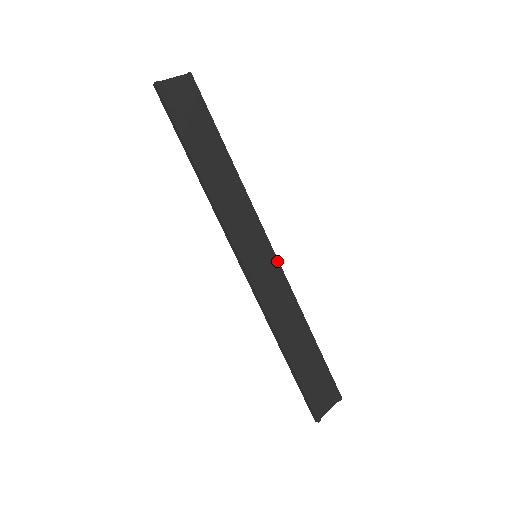
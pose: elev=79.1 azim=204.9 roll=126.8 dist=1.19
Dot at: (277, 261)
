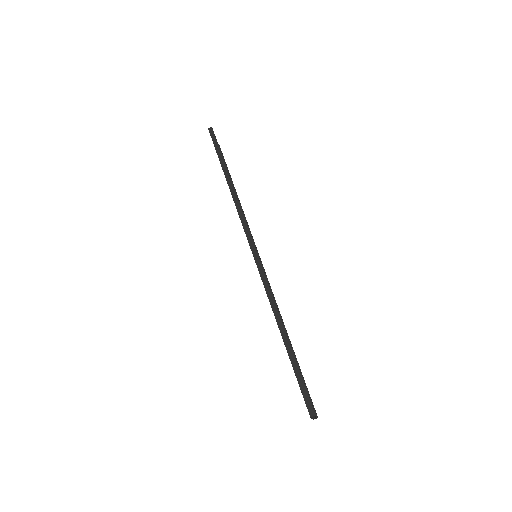
Dot at: (265, 272)
